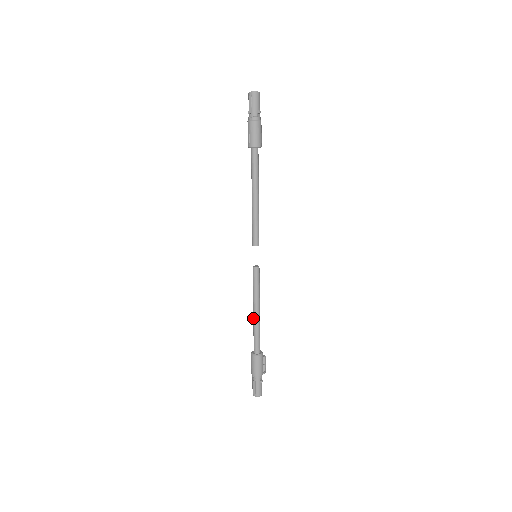
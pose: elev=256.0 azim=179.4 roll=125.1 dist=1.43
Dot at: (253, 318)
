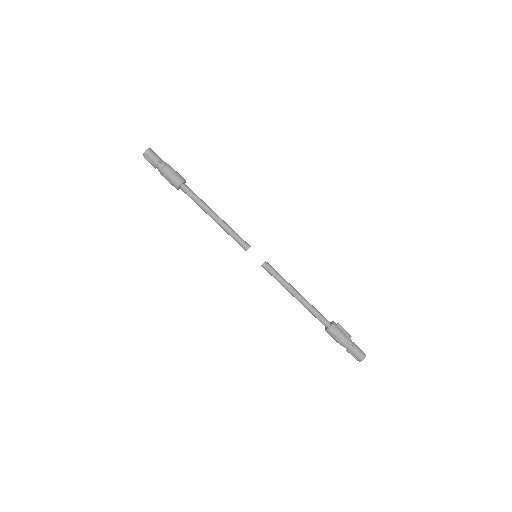
Dot at: occluded
